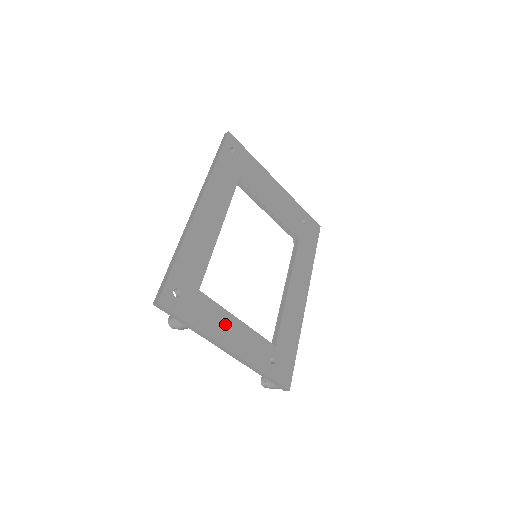
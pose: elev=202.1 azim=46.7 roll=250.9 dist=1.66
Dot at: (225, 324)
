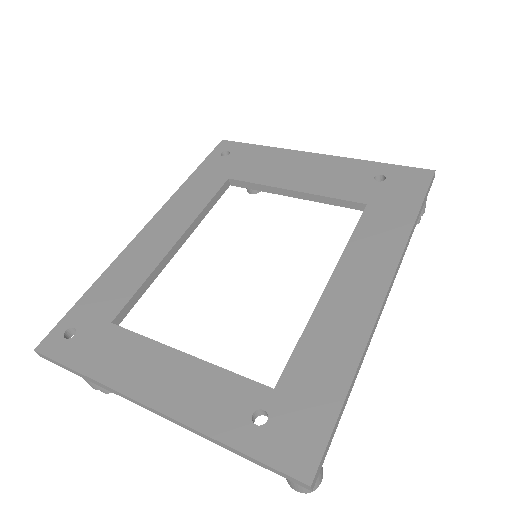
Dot at: (149, 363)
